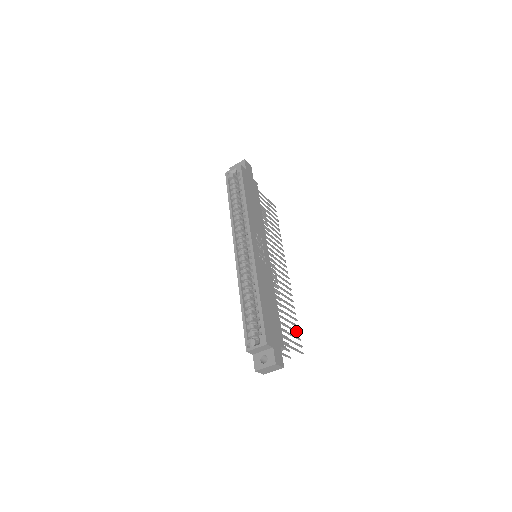
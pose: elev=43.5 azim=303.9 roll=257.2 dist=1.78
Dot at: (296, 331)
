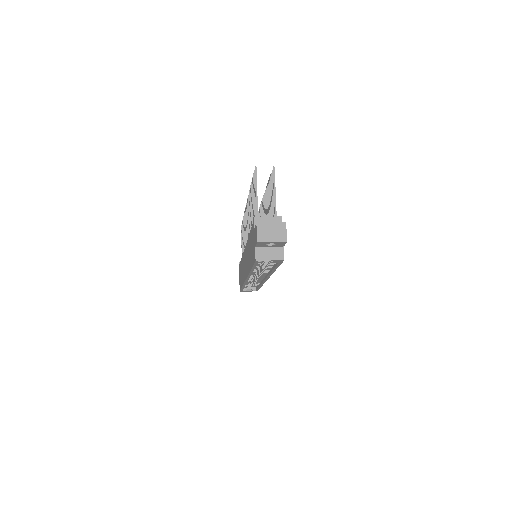
Dot at: occluded
